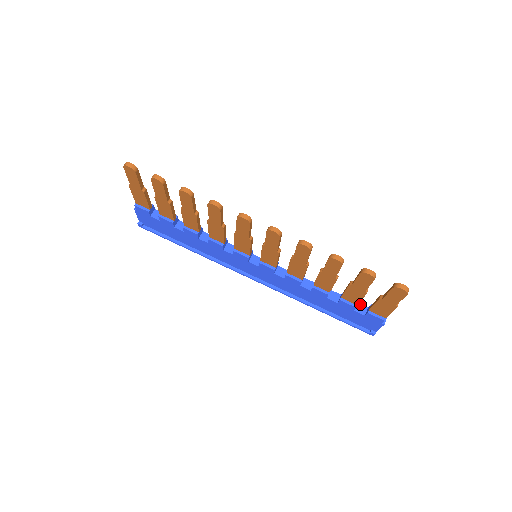
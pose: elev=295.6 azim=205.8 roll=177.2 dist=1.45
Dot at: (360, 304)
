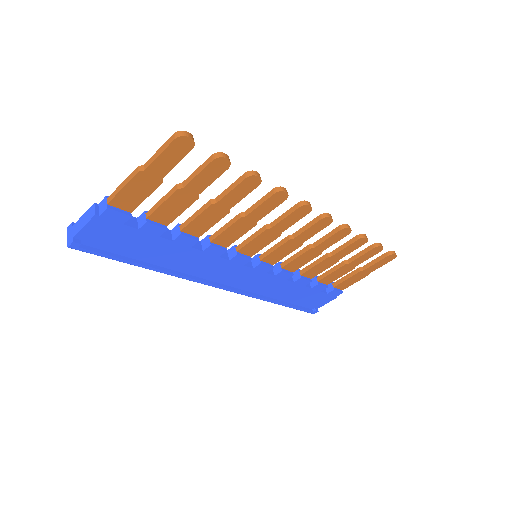
Dot at: occluded
